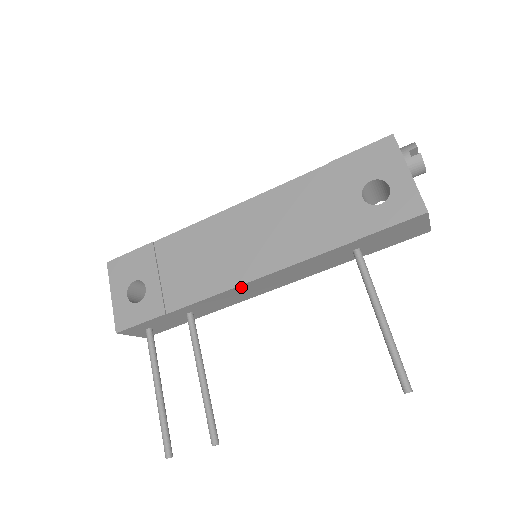
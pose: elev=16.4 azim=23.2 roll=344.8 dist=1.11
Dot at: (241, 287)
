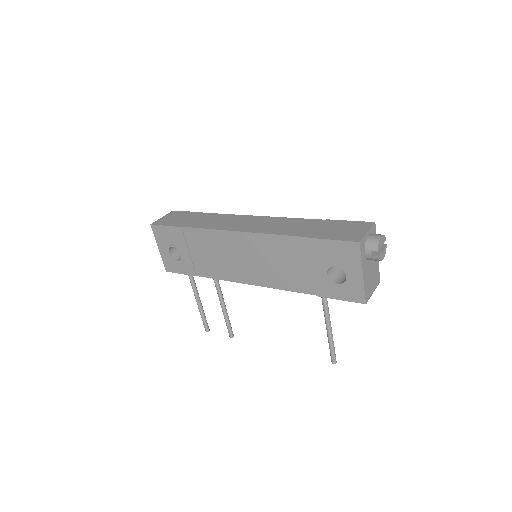
Dot at: occluded
